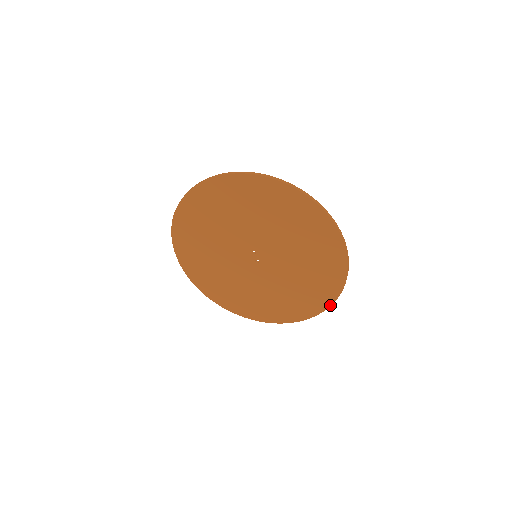
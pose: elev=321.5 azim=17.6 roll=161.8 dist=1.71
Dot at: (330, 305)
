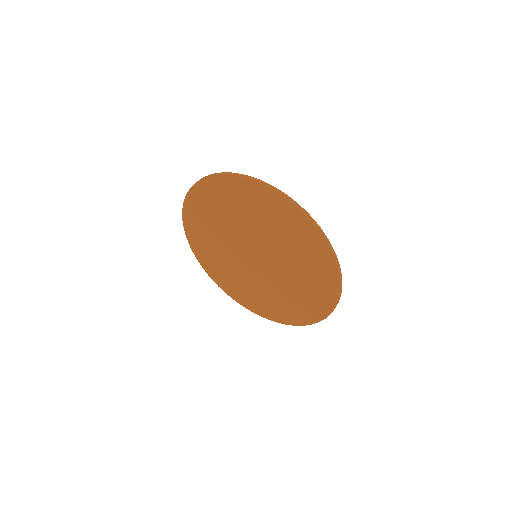
Dot at: (337, 302)
